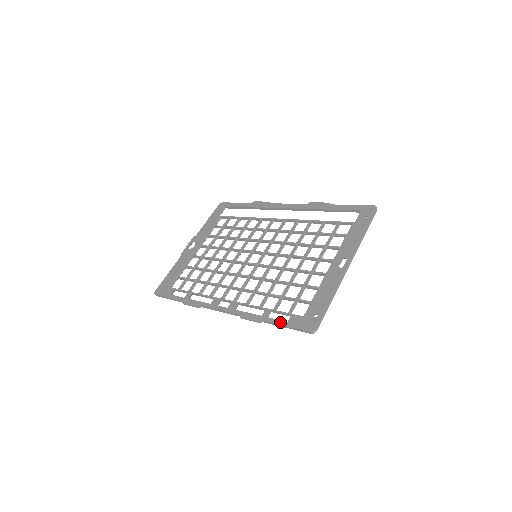
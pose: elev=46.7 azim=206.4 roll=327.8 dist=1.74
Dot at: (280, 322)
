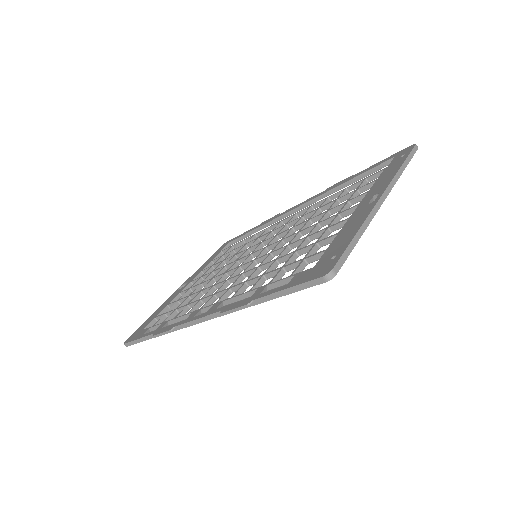
Dot at: (276, 289)
